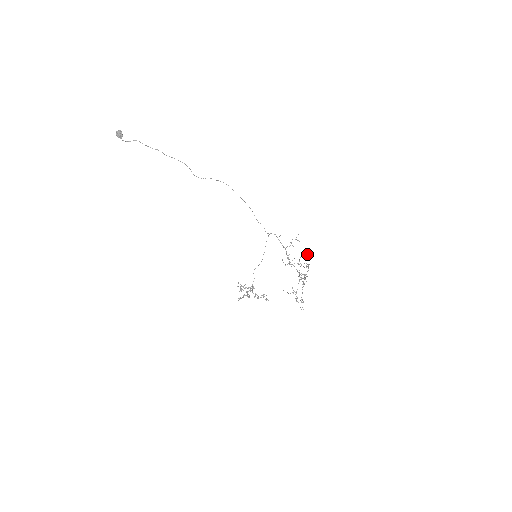
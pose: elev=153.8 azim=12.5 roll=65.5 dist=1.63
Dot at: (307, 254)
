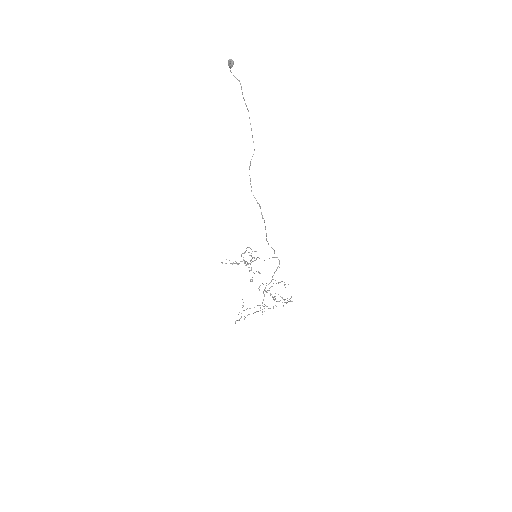
Dot at: occluded
